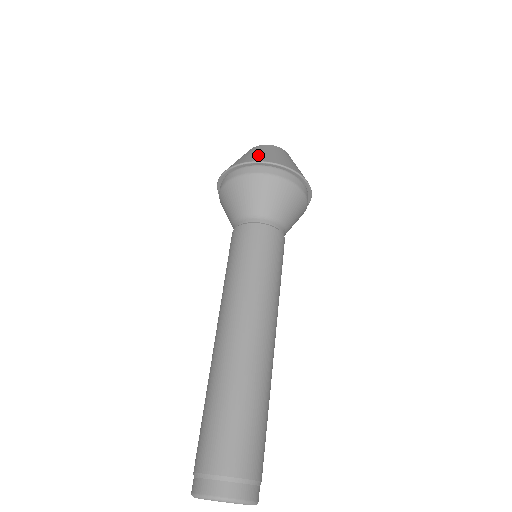
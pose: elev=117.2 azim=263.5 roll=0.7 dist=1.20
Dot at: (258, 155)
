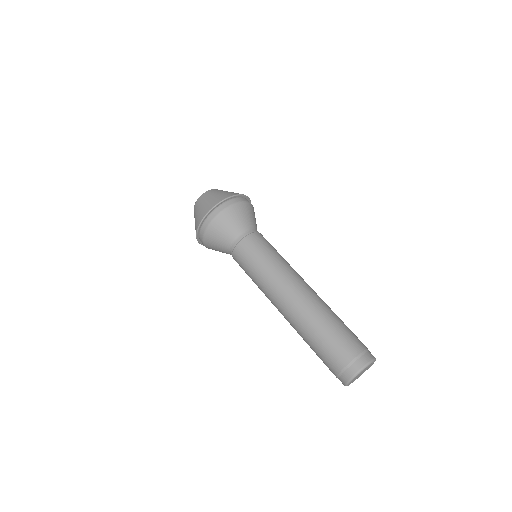
Dot at: (211, 201)
